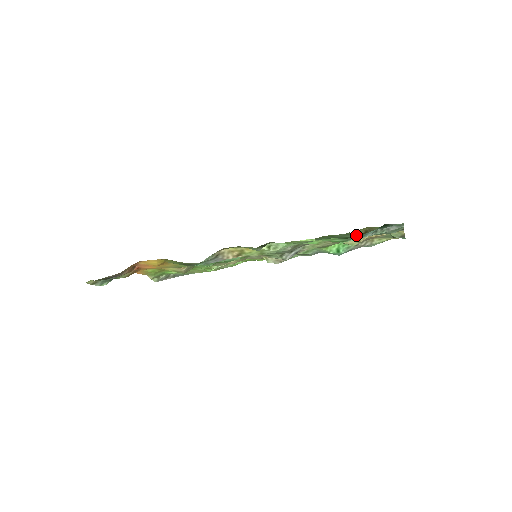
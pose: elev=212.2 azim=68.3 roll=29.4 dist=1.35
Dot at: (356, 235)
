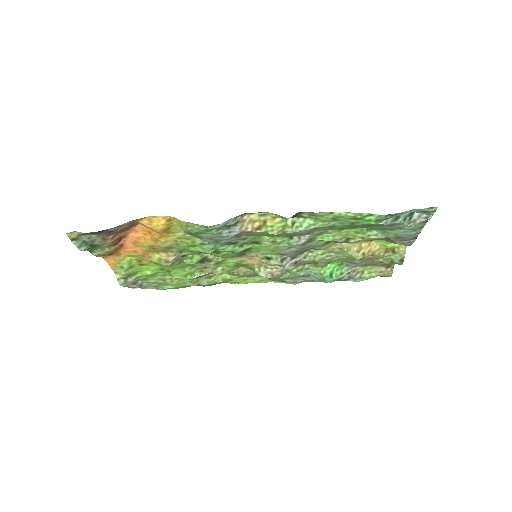
Dot at: (379, 228)
